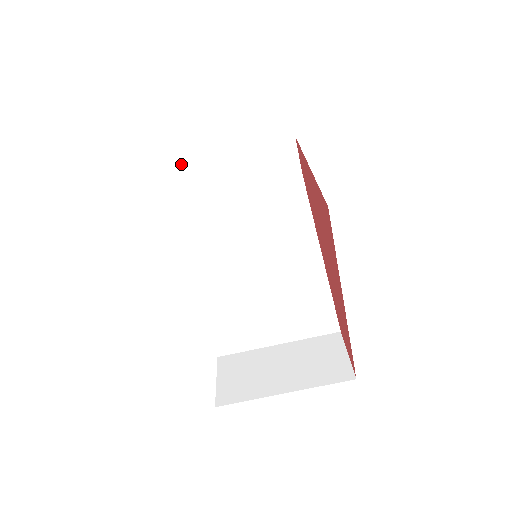
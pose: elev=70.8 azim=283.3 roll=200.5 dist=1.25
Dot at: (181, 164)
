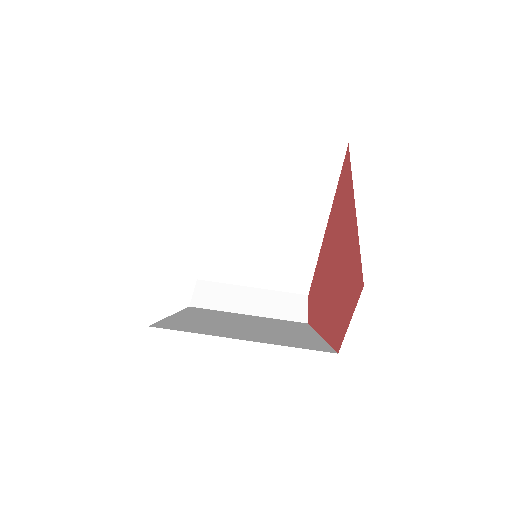
Dot at: (198, 280)
